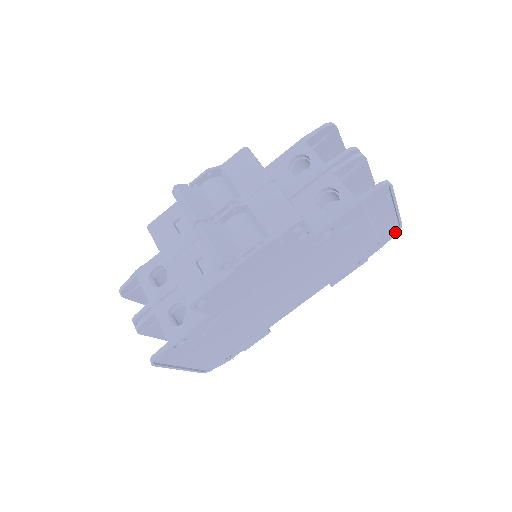
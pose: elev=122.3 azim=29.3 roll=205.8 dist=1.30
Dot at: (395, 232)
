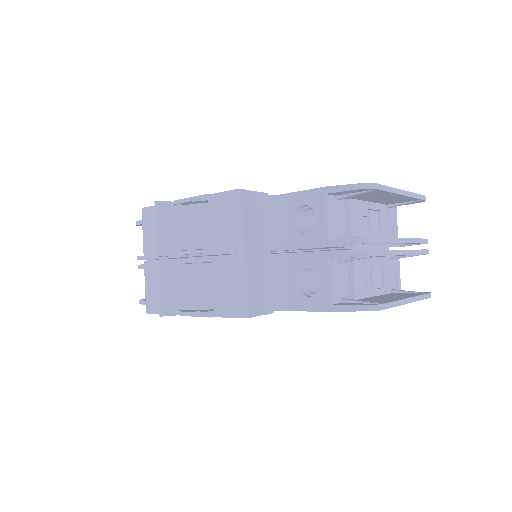
Dot at: occluded
